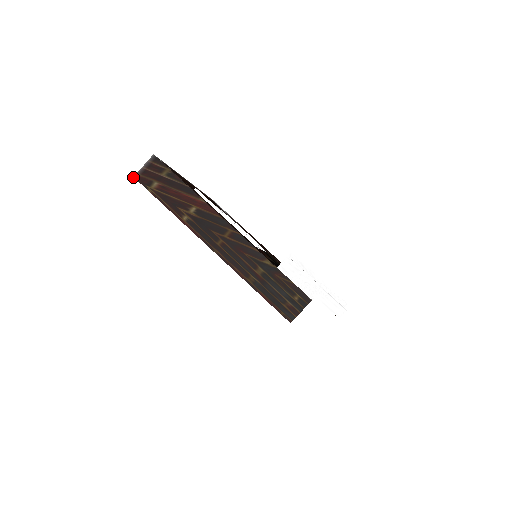
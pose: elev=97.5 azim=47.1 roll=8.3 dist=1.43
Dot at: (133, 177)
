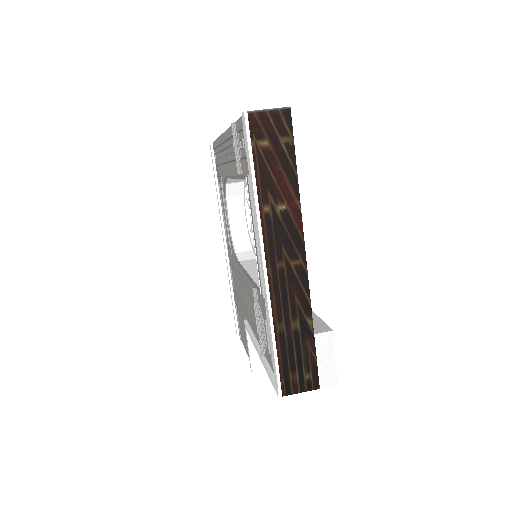
Dot at: (247, 111)
